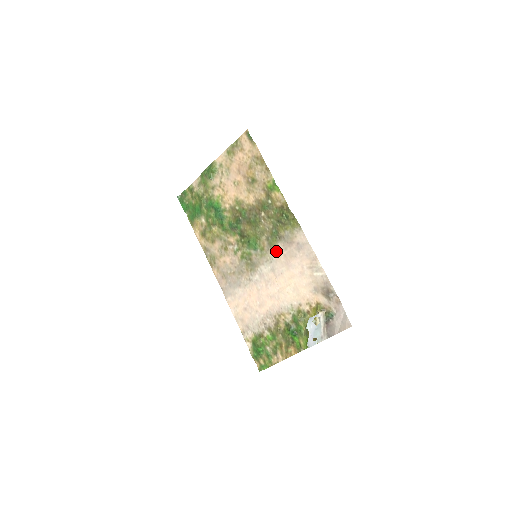
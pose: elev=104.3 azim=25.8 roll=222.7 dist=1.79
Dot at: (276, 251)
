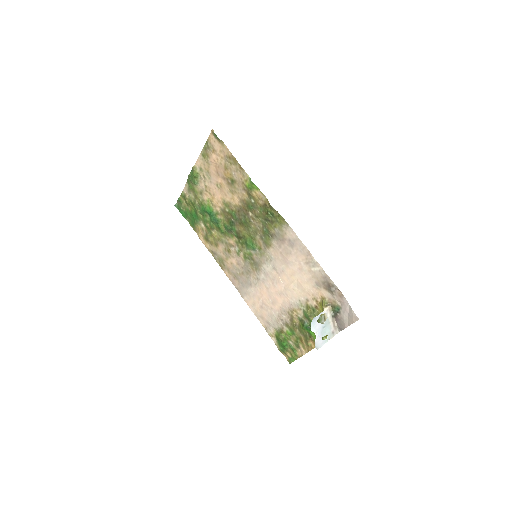
Dot at: (272, 249)
